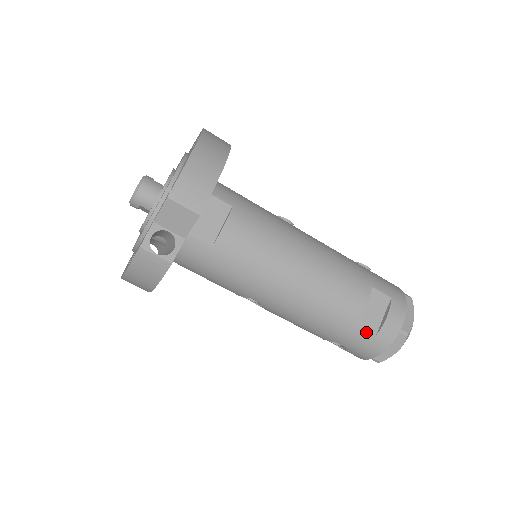
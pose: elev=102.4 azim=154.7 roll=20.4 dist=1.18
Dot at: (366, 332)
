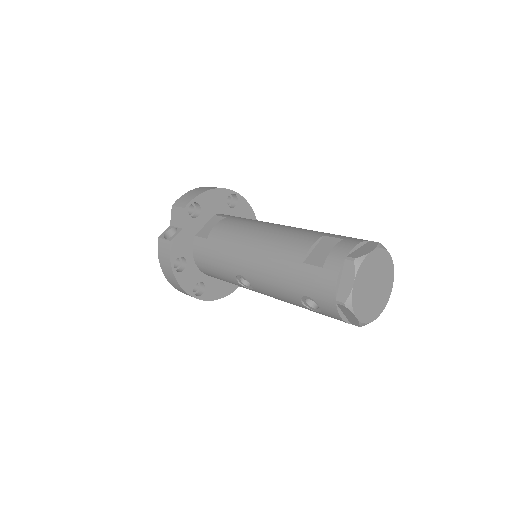
Dot at: (313, 268)
